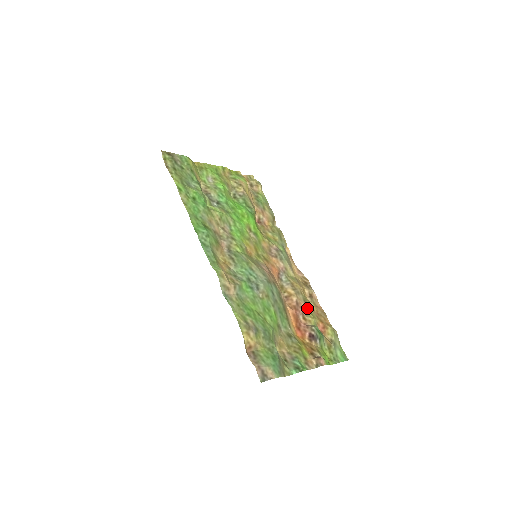
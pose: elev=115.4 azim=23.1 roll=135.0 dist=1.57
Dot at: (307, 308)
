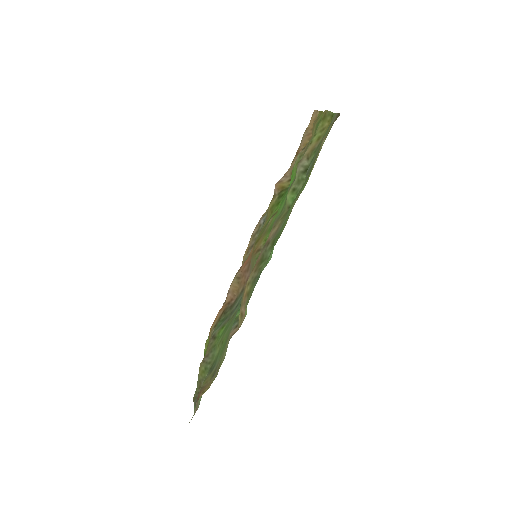
Dot at: occluded
